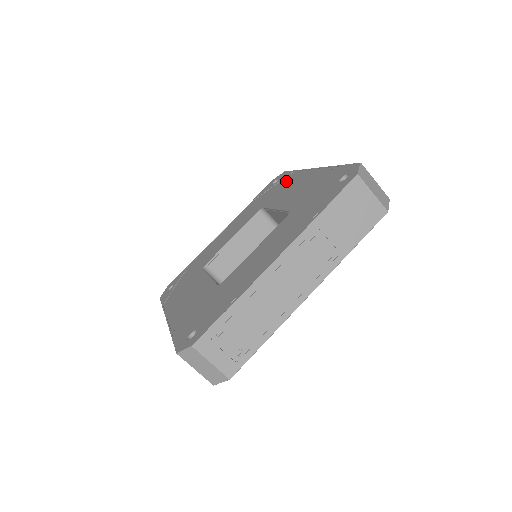
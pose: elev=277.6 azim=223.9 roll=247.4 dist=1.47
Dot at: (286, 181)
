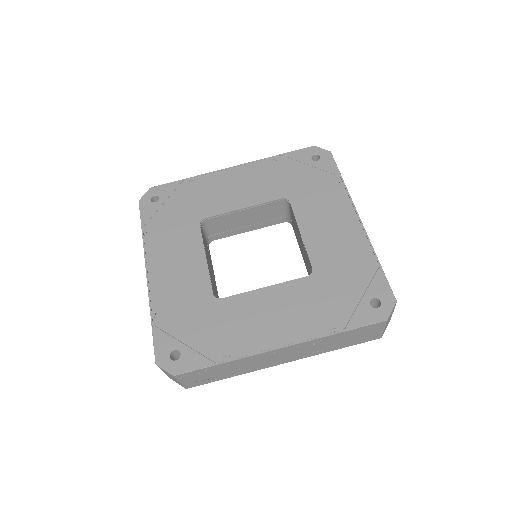
Dot at: (326, 184)
